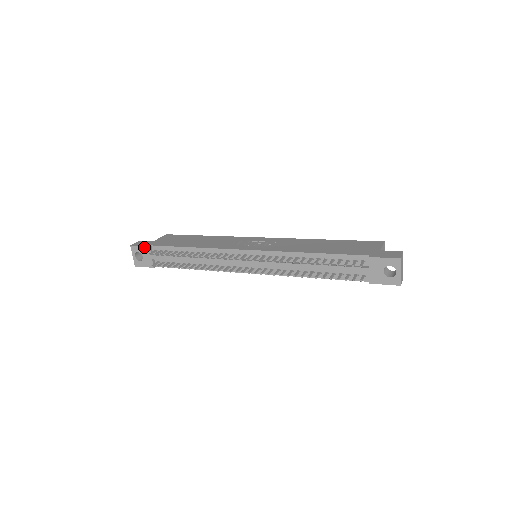
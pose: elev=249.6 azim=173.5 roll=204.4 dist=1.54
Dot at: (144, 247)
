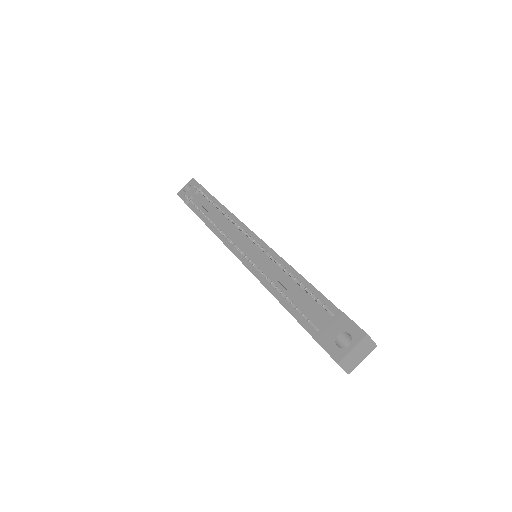
Dot at: (199, 184)
